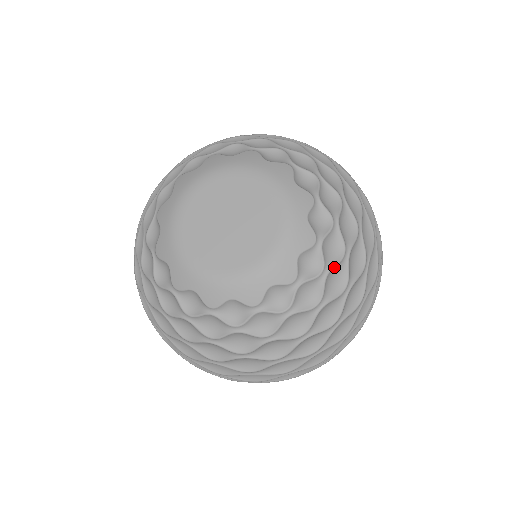
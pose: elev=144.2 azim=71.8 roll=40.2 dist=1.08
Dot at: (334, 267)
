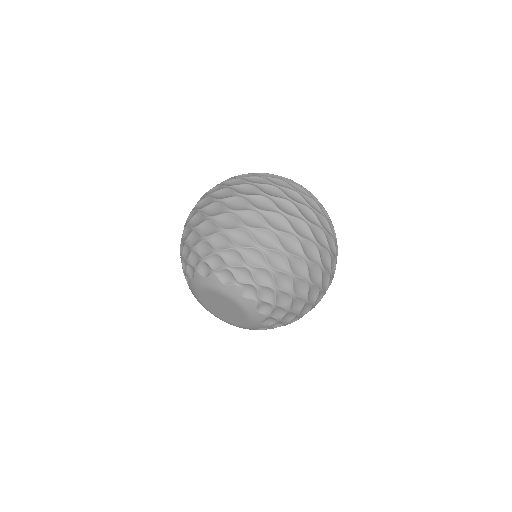
Dot at: occluded
